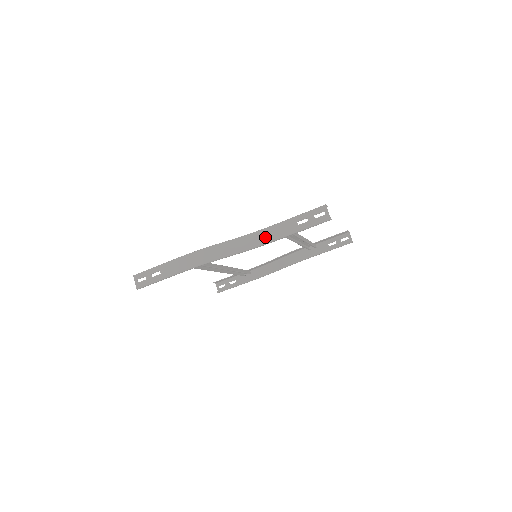
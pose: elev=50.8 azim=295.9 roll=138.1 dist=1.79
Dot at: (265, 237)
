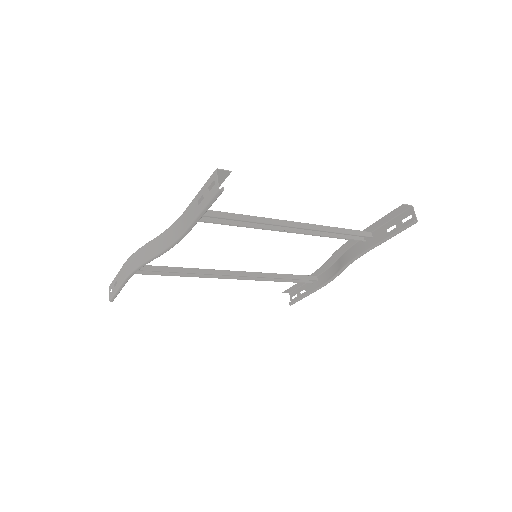
Dot at: (178, 229)
